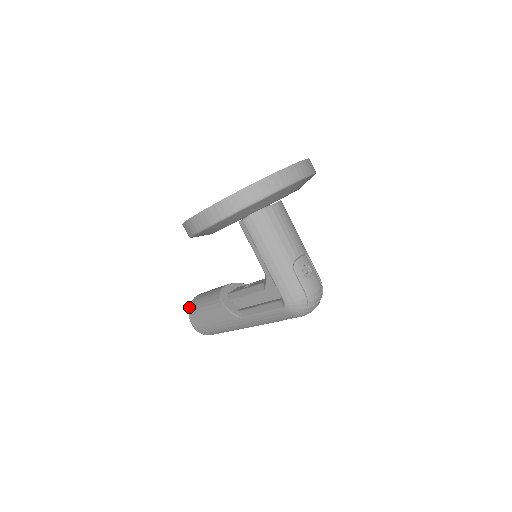
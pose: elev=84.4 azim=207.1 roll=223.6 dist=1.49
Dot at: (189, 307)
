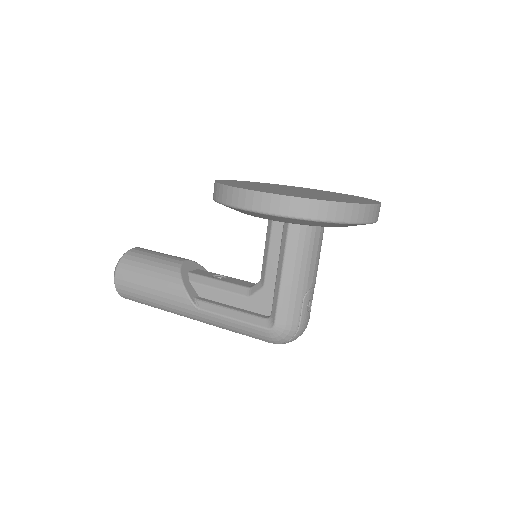
Dot at: (122, 257)
